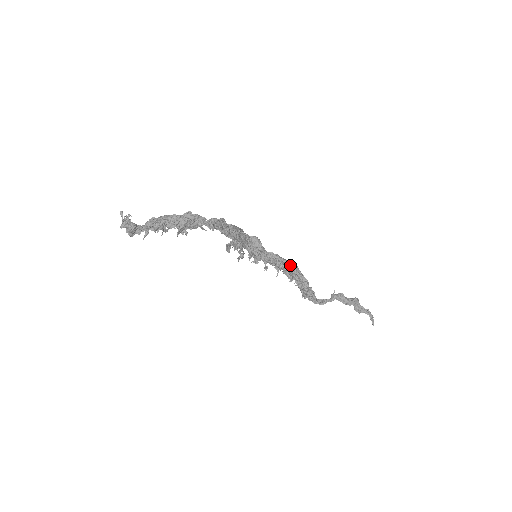
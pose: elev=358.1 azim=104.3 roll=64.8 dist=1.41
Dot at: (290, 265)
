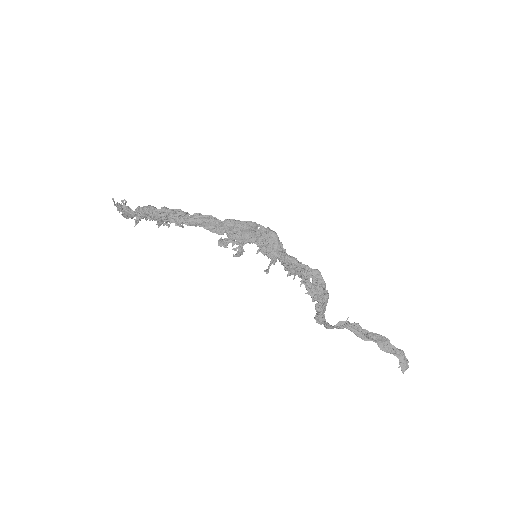
Dot at: (305, 272)
